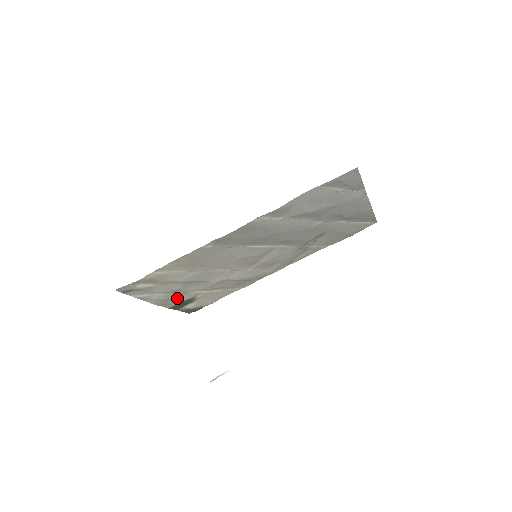
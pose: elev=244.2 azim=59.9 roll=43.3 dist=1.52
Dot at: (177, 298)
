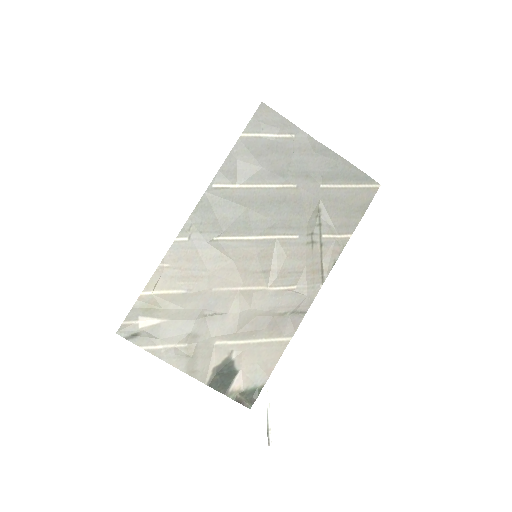
Dot at: (205, 357)
